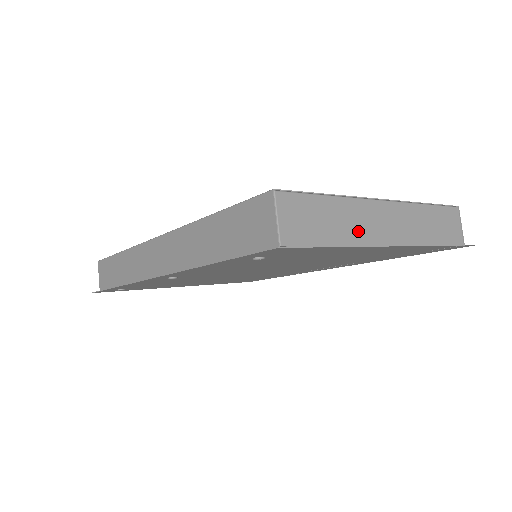
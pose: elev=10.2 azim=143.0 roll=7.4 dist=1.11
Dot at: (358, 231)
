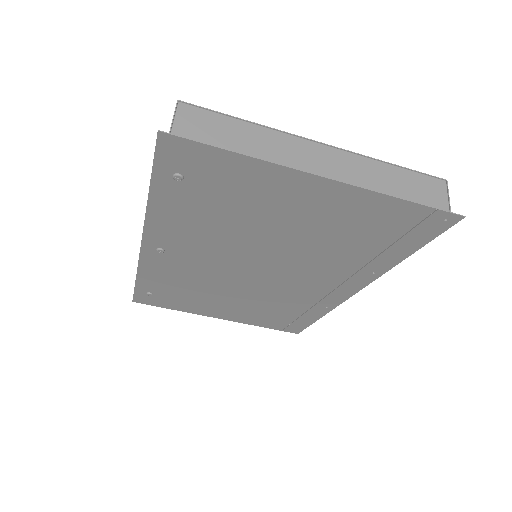
Dot at: (275, 156)
